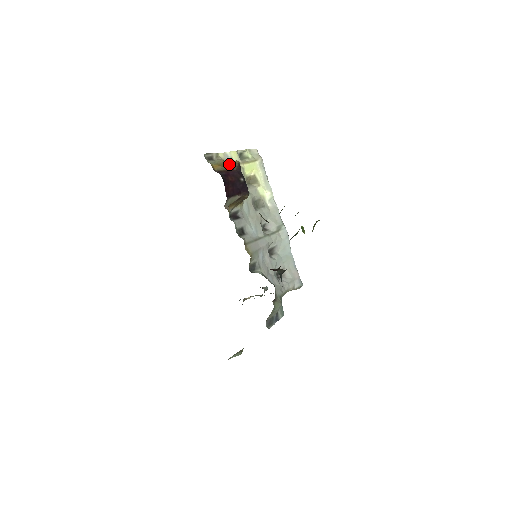
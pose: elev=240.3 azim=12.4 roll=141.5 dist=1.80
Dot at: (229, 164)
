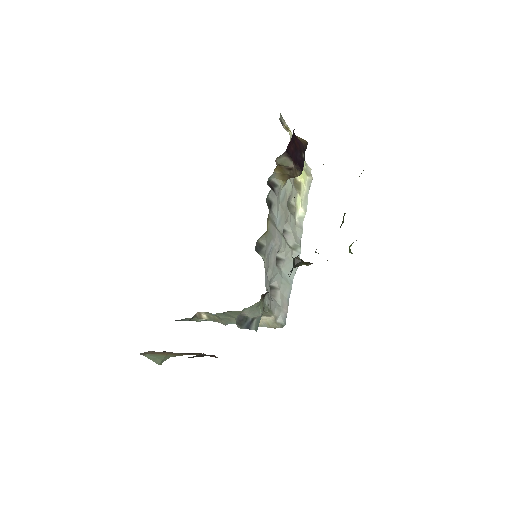
Dot at: occluded
